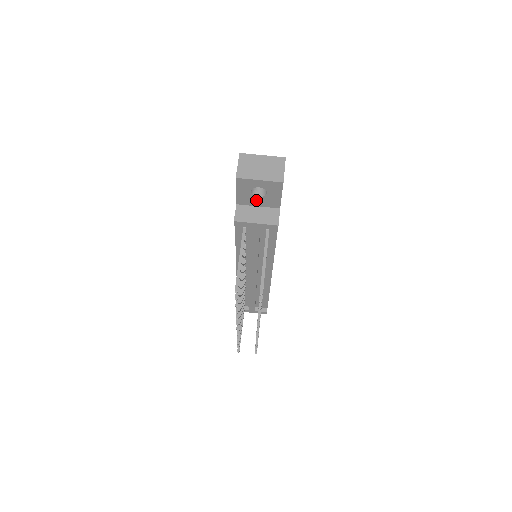
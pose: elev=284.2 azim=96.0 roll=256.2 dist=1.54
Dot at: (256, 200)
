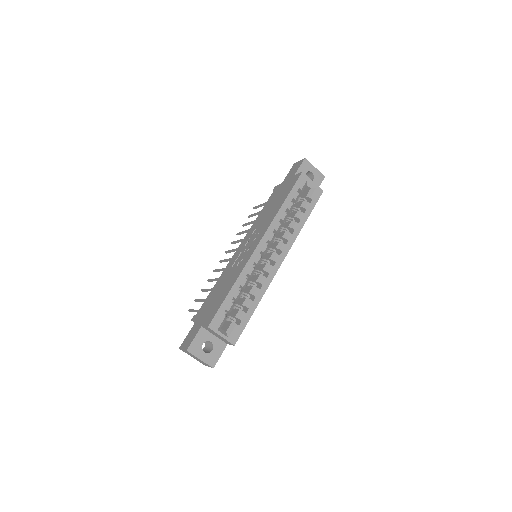
Dot at: occluded
